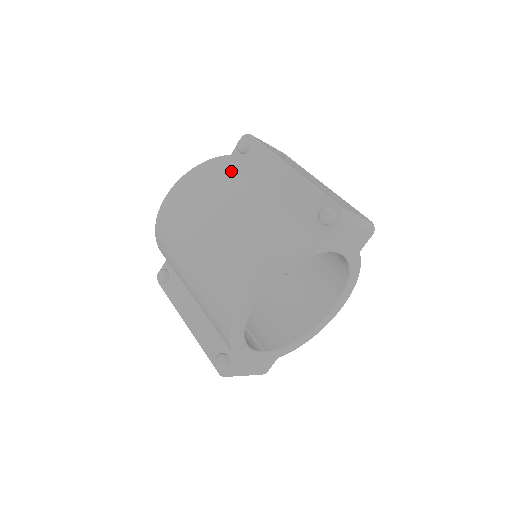
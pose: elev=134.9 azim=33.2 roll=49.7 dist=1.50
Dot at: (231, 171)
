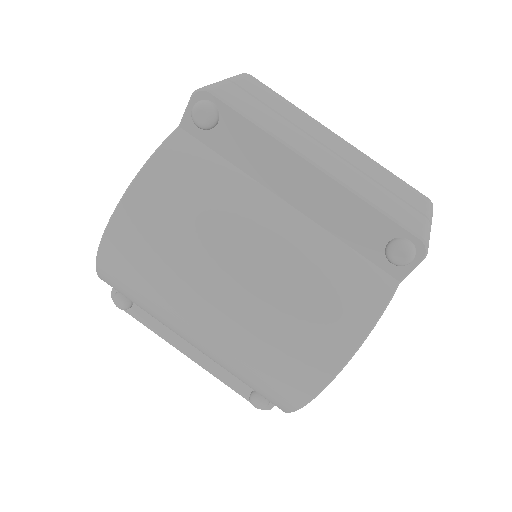
Dot at: (203, 177)
